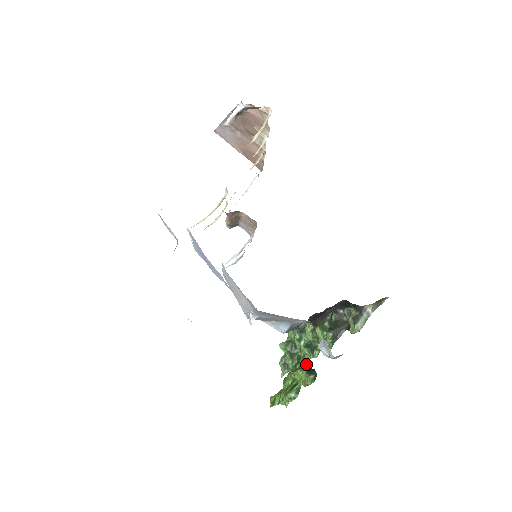
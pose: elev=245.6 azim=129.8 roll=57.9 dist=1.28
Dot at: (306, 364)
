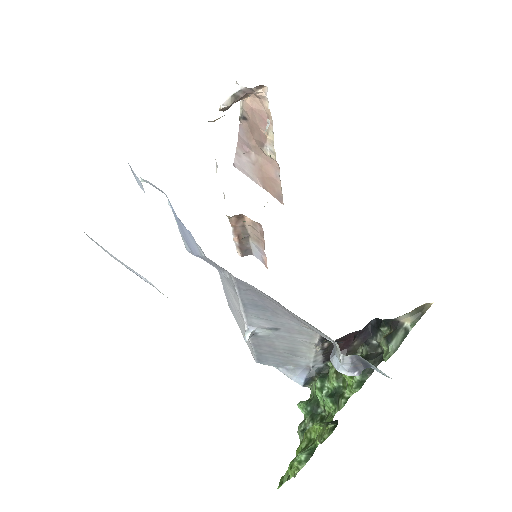
Dot at: (329, 420)
